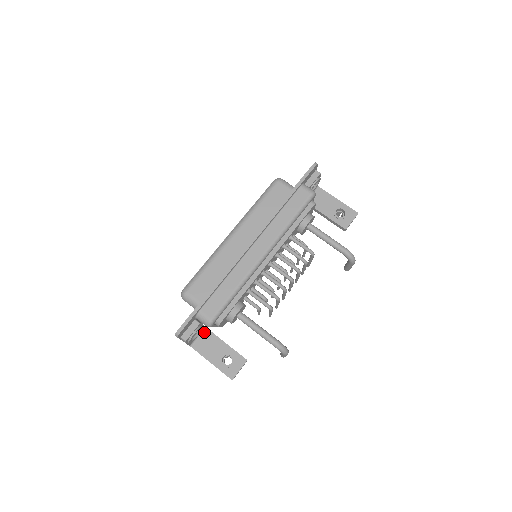
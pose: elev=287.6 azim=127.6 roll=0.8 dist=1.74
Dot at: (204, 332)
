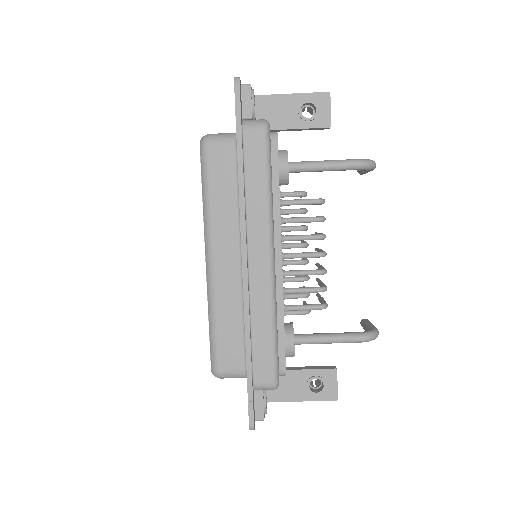
Dot at: occluded
